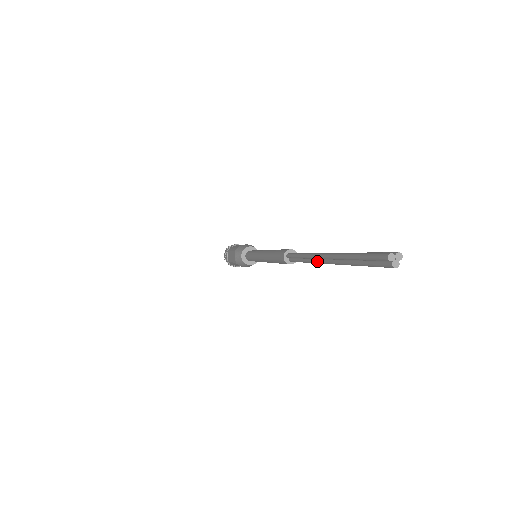
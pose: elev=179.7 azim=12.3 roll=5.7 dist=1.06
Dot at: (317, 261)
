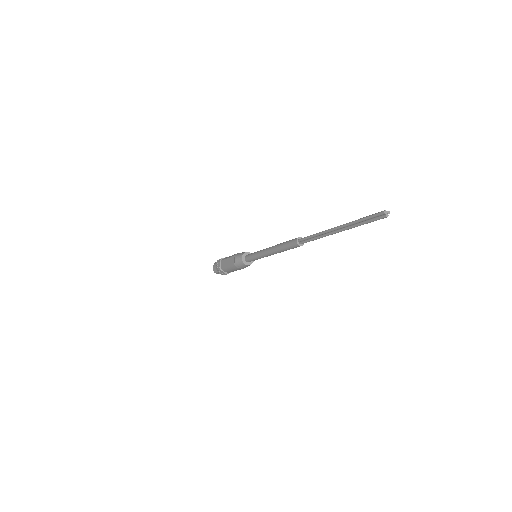
Dot at: (329, 233)
